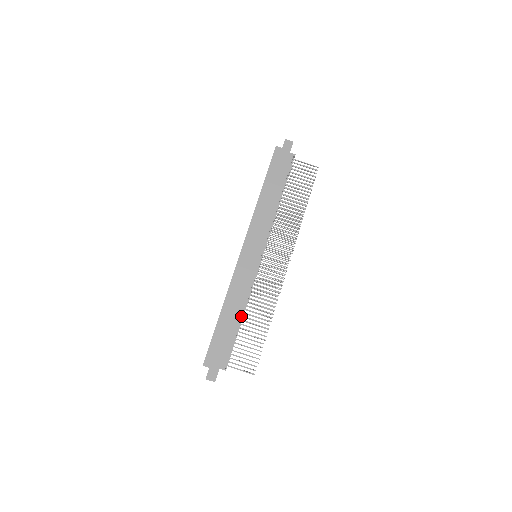
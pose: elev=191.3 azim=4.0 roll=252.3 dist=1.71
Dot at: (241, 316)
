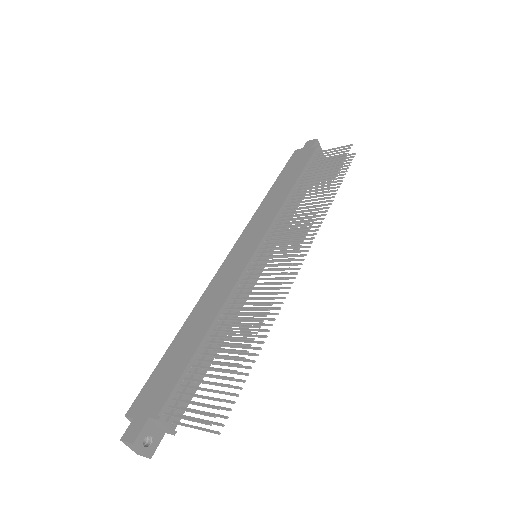
Dot at: (209, 327)
